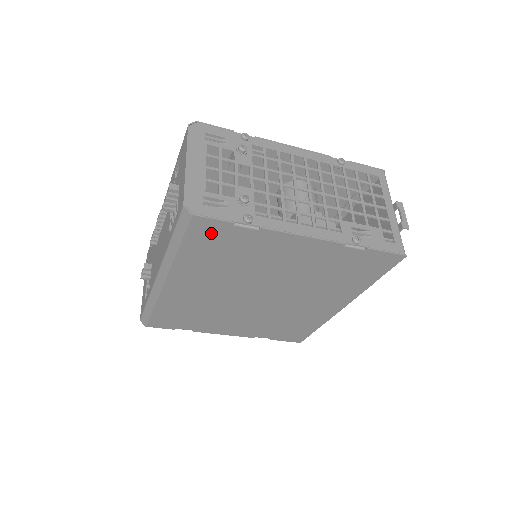
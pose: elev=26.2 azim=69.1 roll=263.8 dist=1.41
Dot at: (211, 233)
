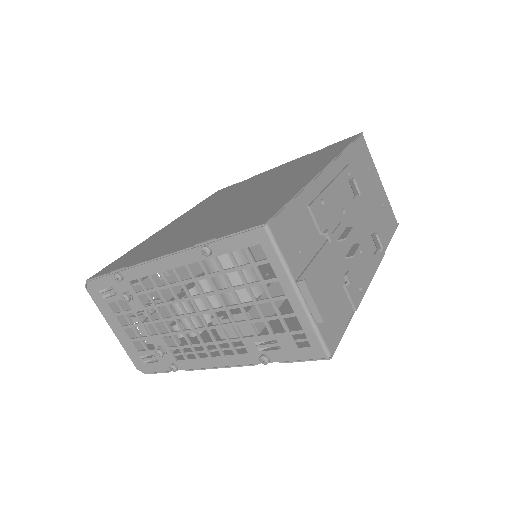
Dot at: occluded
